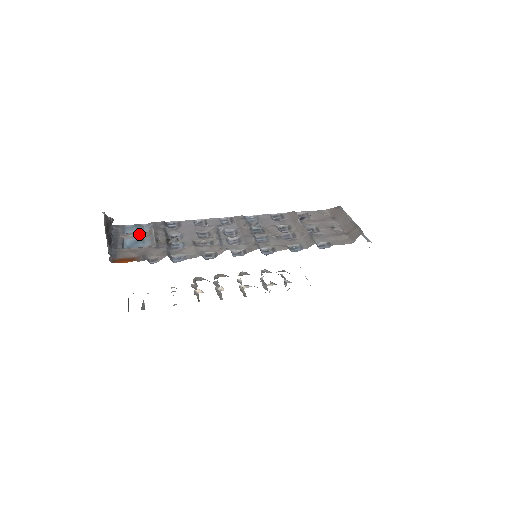
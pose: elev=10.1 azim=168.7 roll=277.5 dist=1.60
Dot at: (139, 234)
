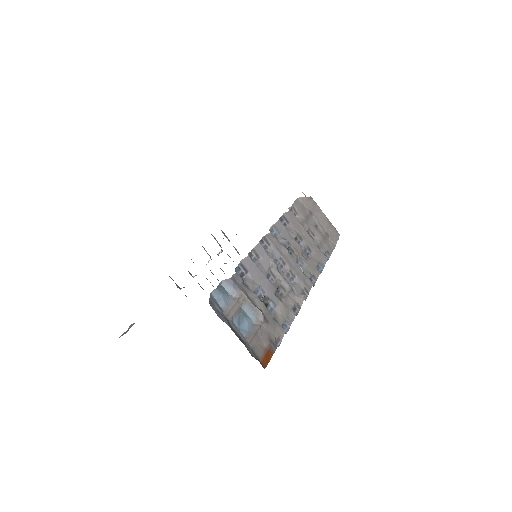
Dot at: (237, 306)
